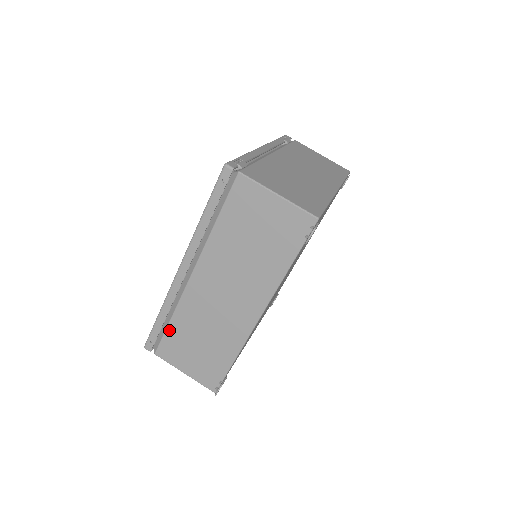
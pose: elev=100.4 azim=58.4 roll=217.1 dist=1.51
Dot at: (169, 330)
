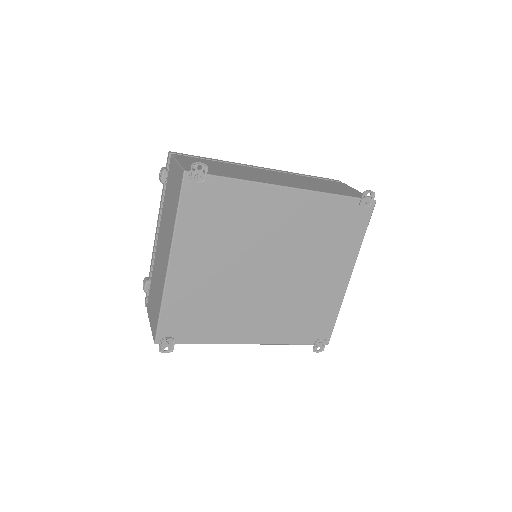
Dot at: (207, 160)
